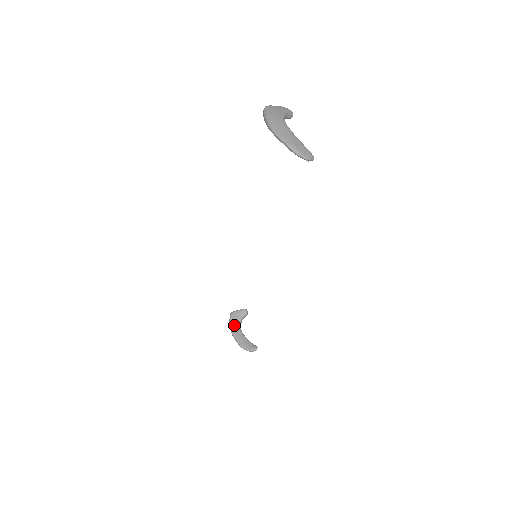
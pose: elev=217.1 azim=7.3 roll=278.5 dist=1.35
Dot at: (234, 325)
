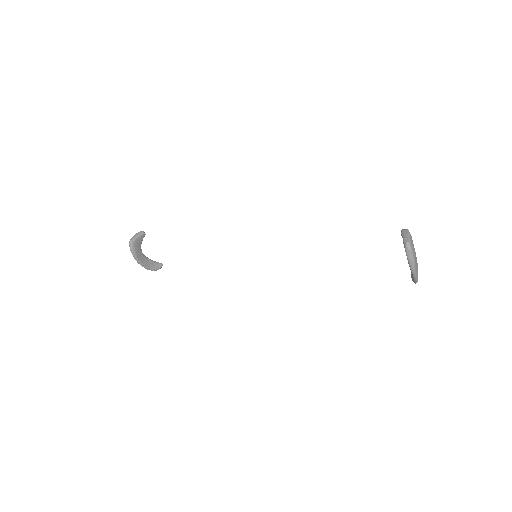
Dot at: (138, 253)
